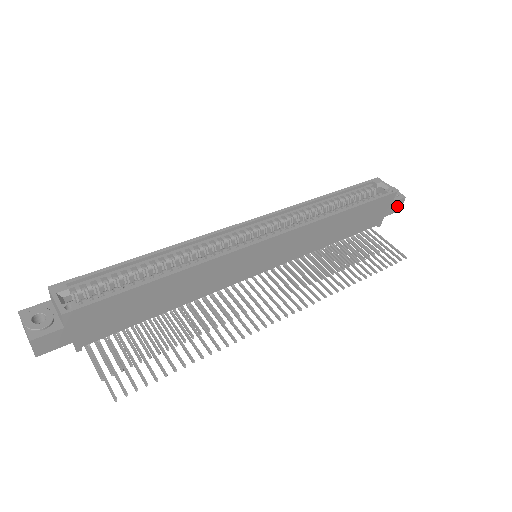
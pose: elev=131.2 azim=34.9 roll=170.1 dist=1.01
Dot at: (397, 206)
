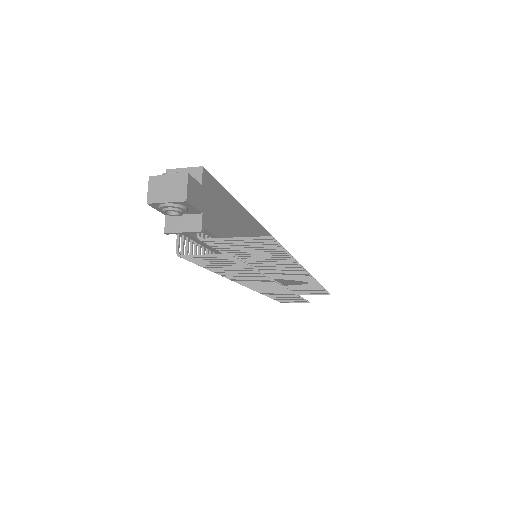
Dot at: occluded
